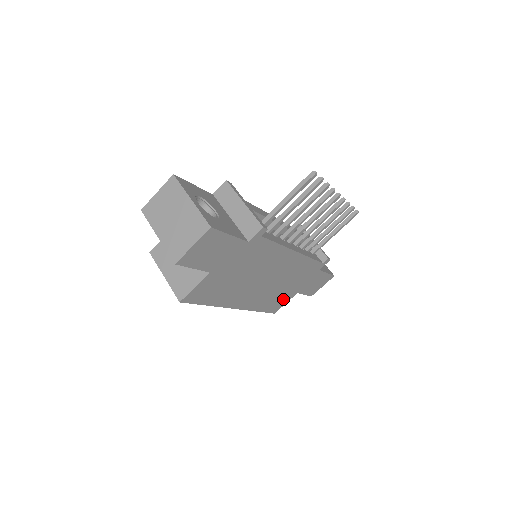
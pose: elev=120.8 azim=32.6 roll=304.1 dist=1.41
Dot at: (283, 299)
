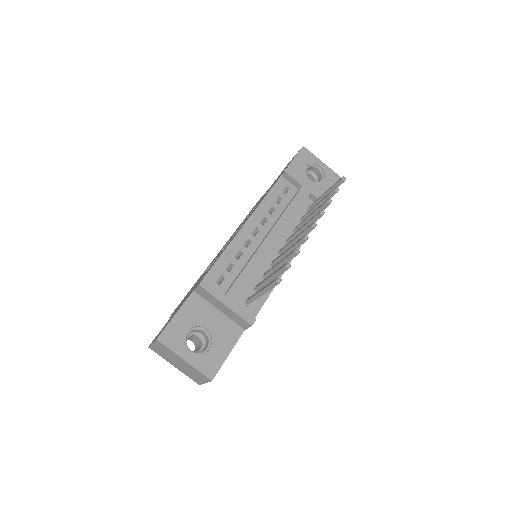
Dot at: occluded
